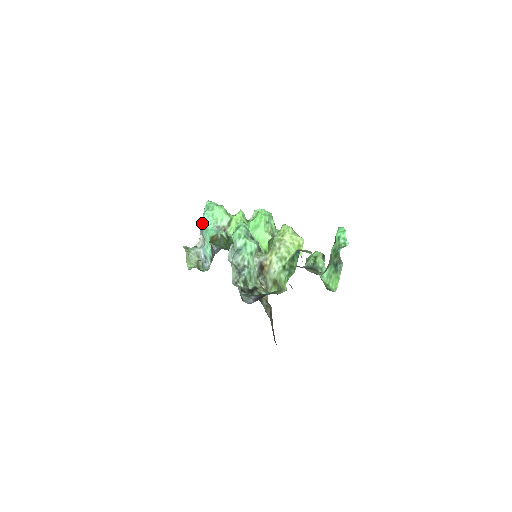
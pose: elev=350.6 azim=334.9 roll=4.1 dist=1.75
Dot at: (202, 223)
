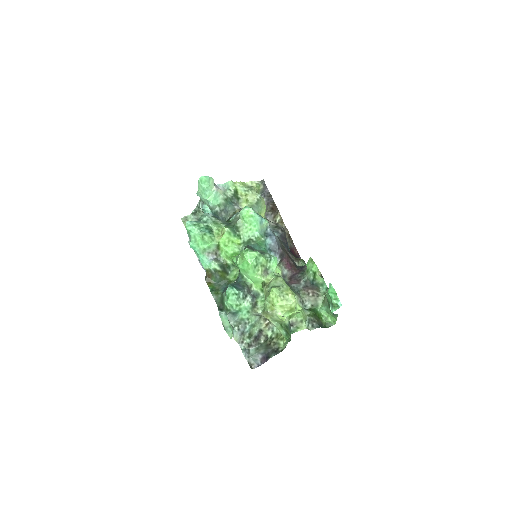
Dot at: occluded
